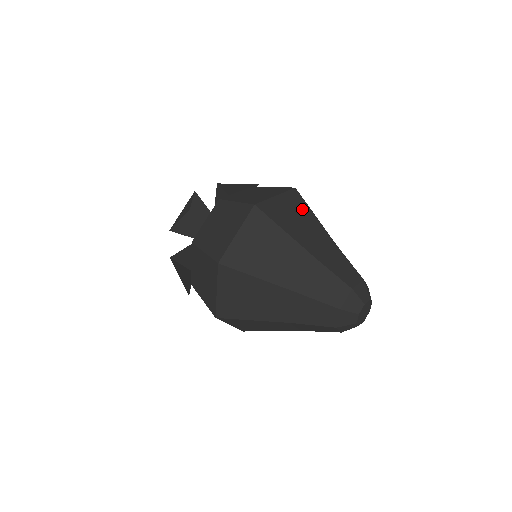
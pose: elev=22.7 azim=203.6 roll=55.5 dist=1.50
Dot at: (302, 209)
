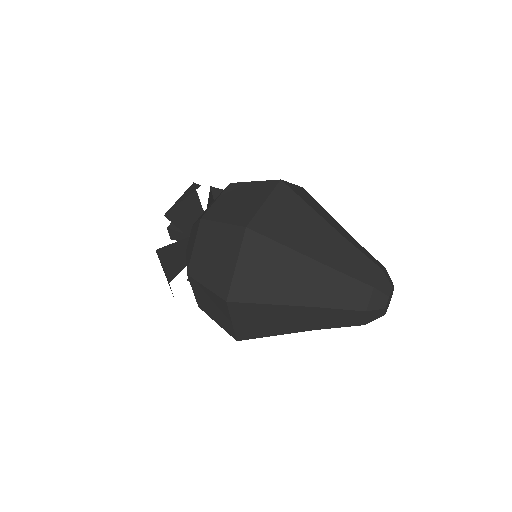
Dot at: (316, 202)
